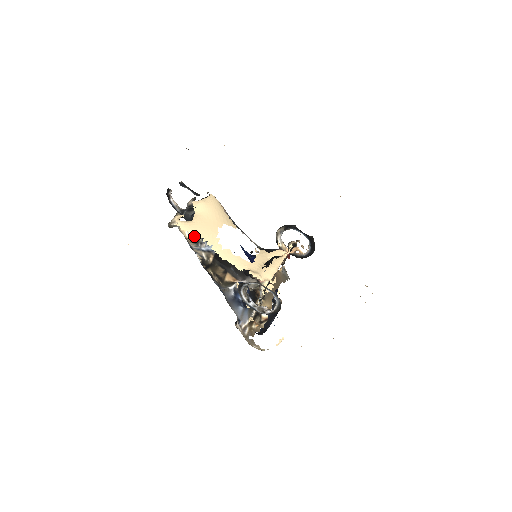
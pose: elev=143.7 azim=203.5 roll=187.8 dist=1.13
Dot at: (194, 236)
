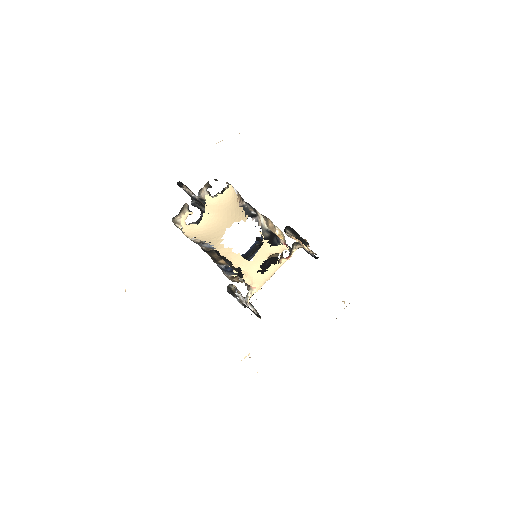
Dot at: (197, 240)
